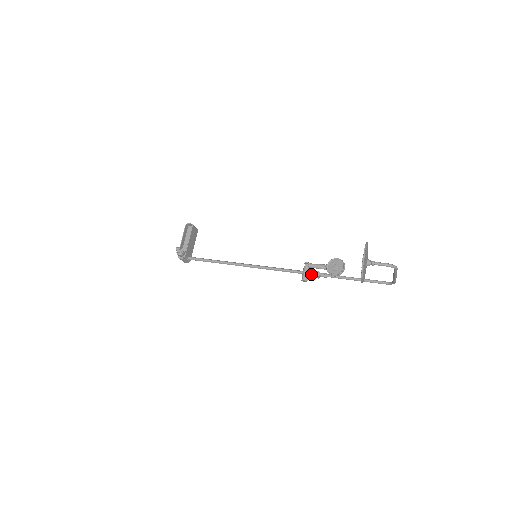
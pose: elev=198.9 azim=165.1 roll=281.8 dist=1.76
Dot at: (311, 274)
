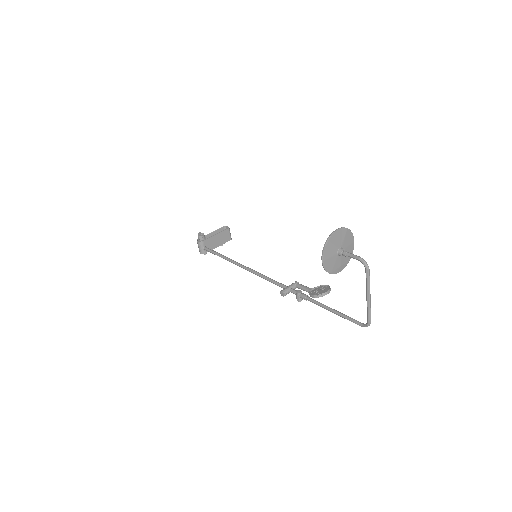
Dot at: (293, 291)
